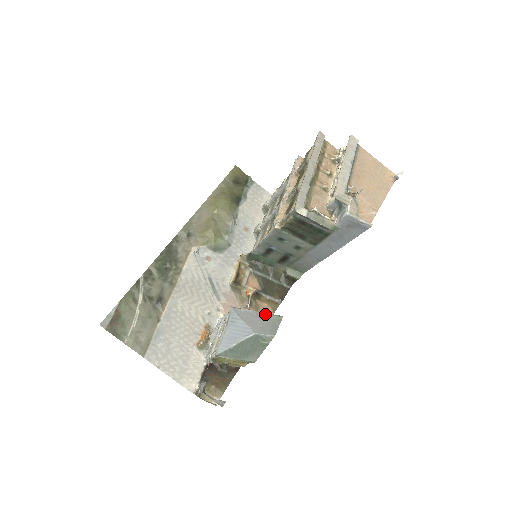
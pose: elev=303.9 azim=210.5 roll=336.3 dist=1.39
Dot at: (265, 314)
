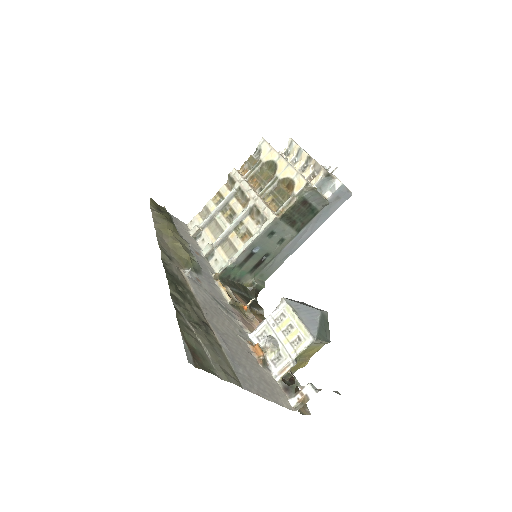
Dot at: (300, 302)
